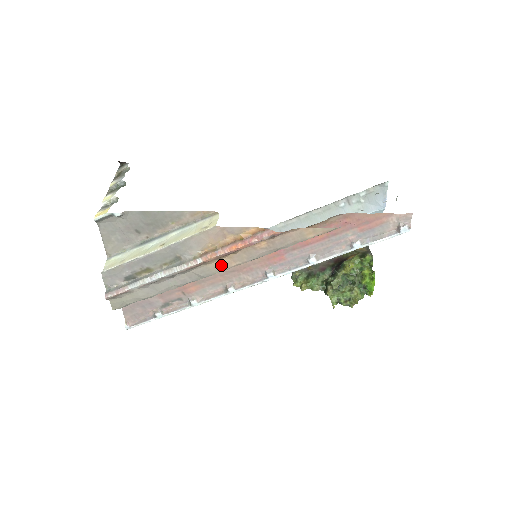
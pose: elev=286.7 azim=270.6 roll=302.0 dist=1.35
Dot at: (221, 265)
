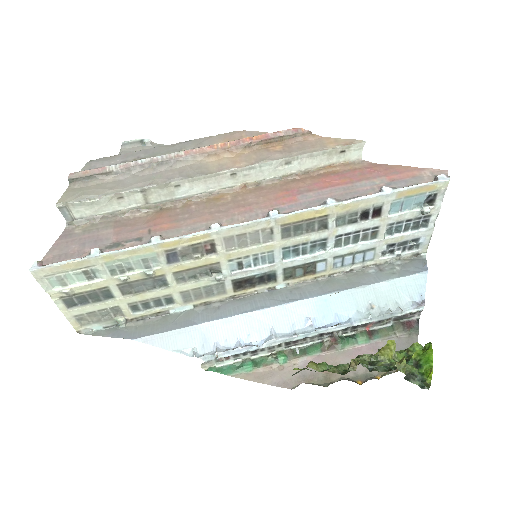
Dot at: (223, 164)
